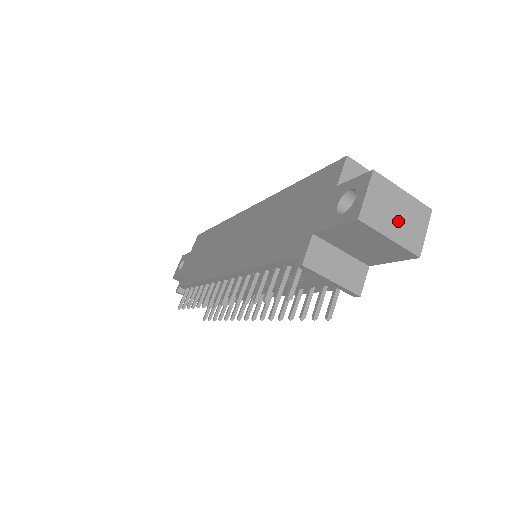
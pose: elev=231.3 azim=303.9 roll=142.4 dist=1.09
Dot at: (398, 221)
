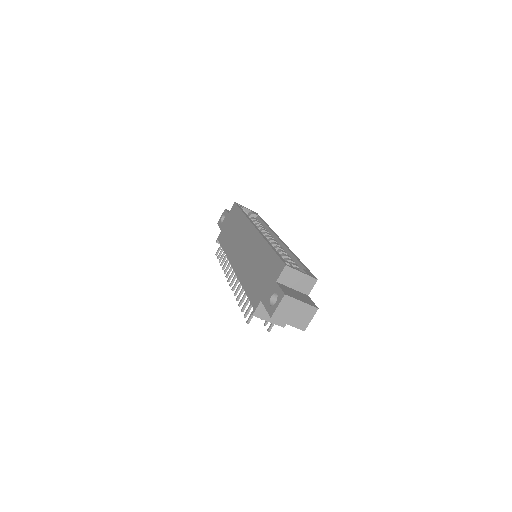
Dot at: (295, 316)
